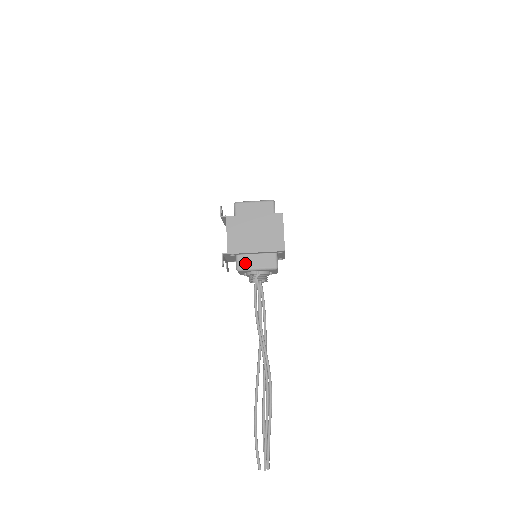
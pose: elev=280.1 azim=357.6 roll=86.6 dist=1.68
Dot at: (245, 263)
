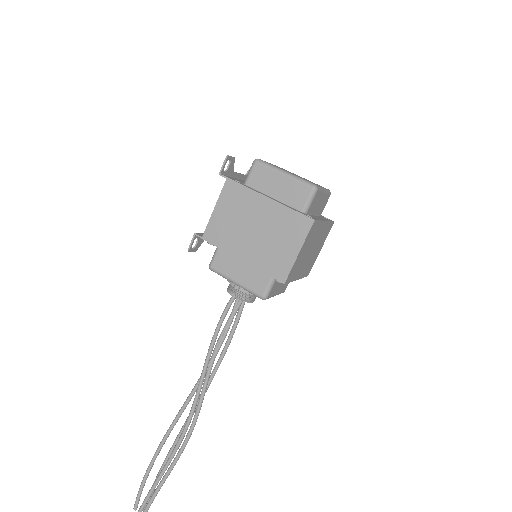
Dot at: (223, 264)
